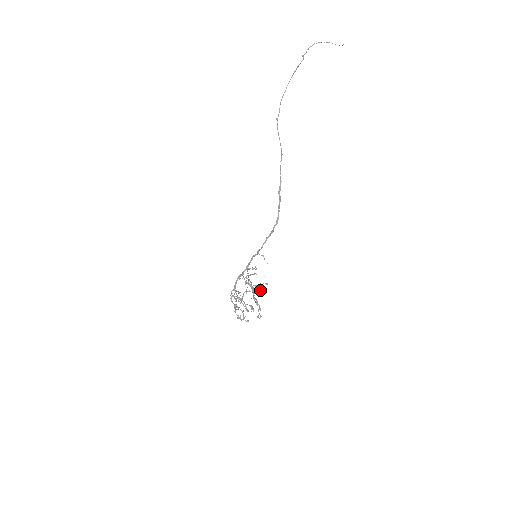
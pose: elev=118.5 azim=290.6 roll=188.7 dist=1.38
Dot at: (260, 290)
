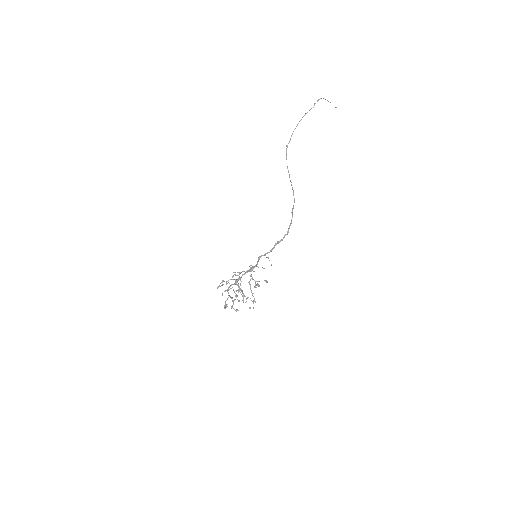
Dot at: occluded
